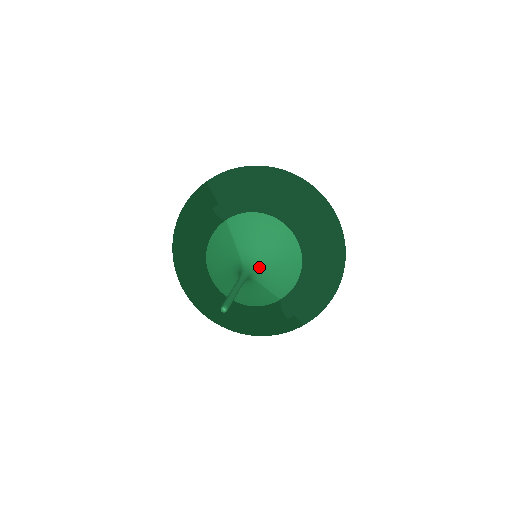
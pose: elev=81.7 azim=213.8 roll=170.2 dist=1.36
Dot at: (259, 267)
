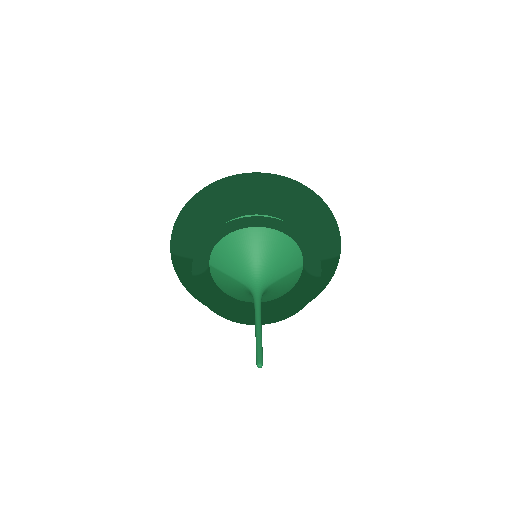
Dot at: (261, 277)
